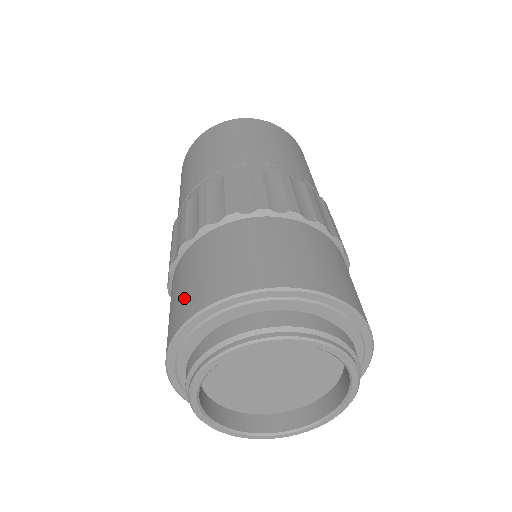
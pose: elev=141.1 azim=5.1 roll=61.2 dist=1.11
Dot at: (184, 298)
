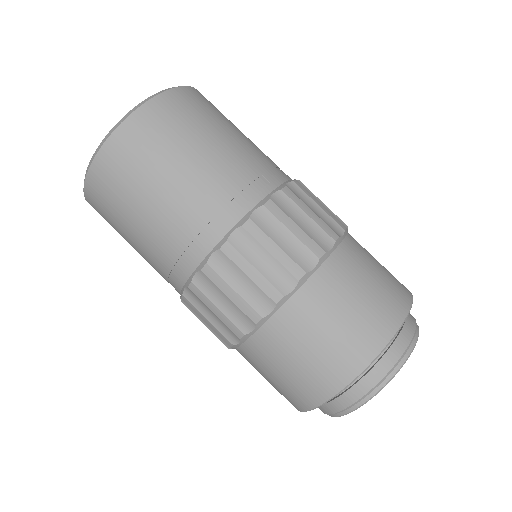
Dot at: (316, 371)
